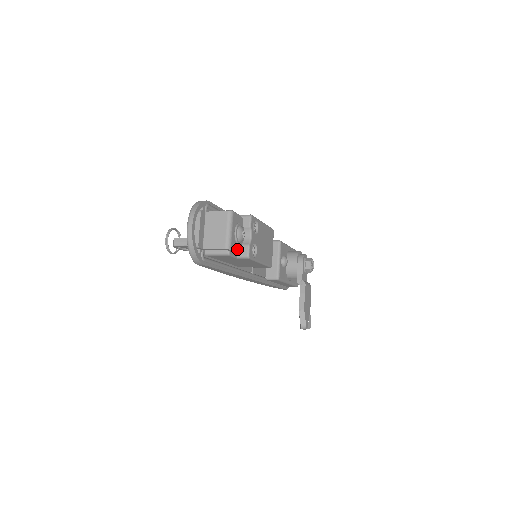
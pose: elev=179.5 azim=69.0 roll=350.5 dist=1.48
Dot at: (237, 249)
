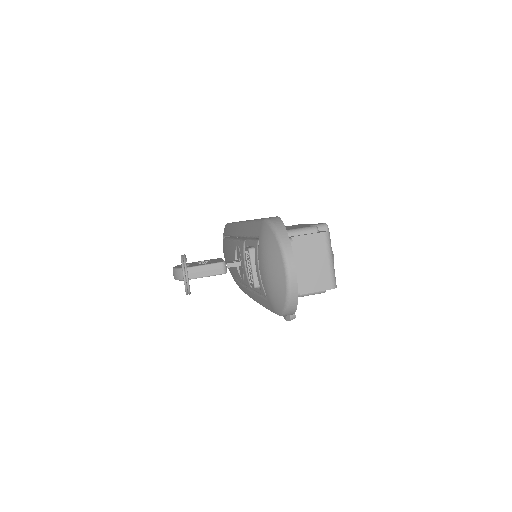
Dot at: occluded
